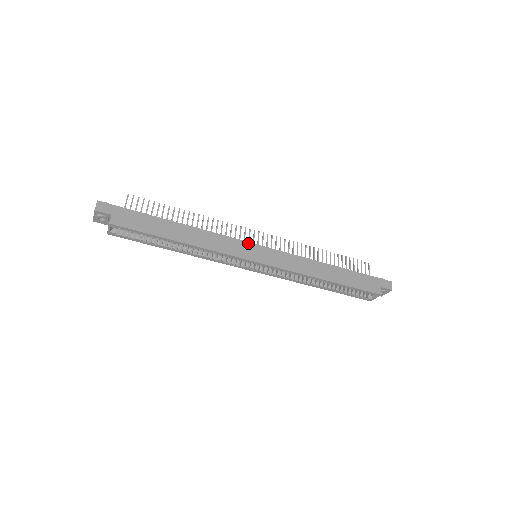
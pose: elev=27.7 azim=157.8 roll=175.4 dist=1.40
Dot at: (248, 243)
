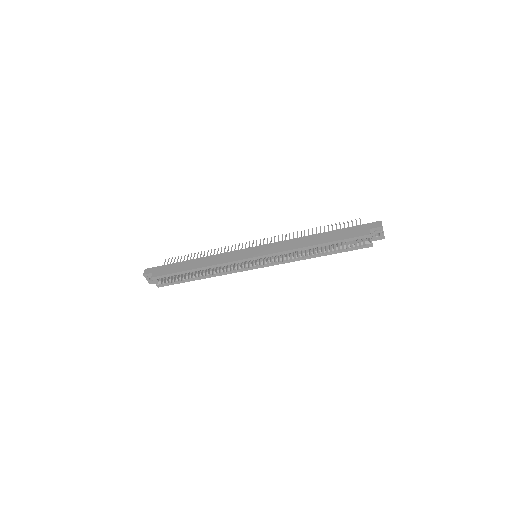
Dot at: (245, 249)
